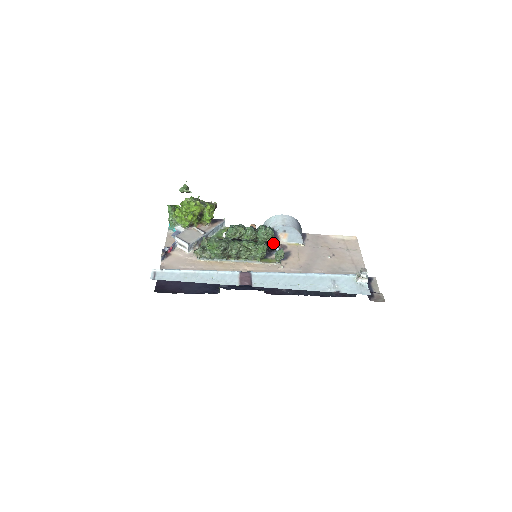
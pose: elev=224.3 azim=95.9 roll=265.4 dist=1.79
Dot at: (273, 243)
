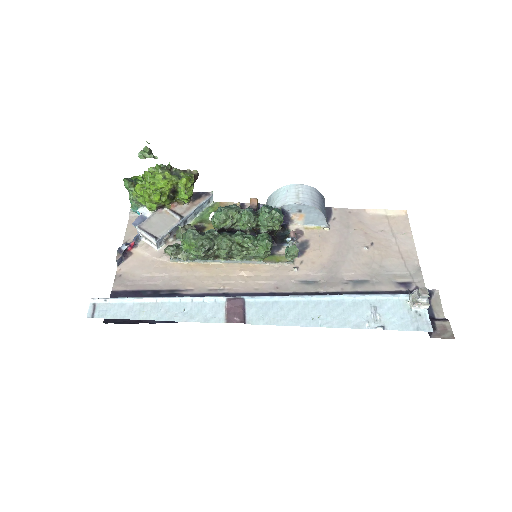
Dot at: (283, 228)
